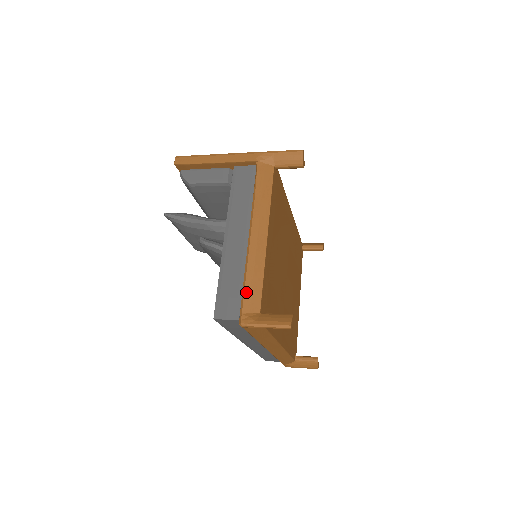
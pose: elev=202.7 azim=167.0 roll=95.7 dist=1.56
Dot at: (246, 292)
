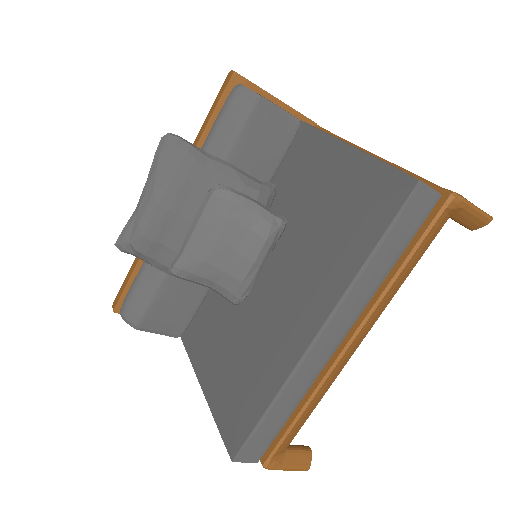
Dot at: (422, 179)
